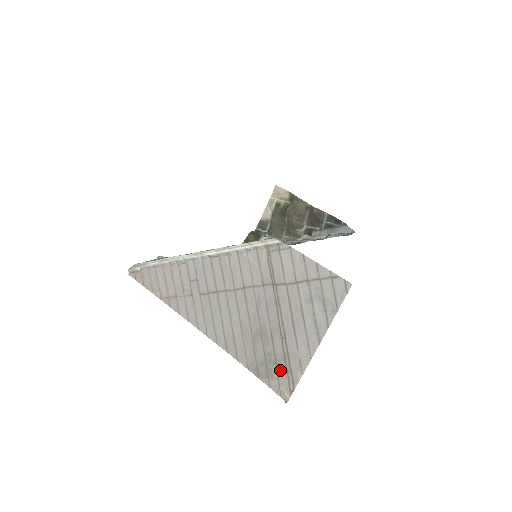
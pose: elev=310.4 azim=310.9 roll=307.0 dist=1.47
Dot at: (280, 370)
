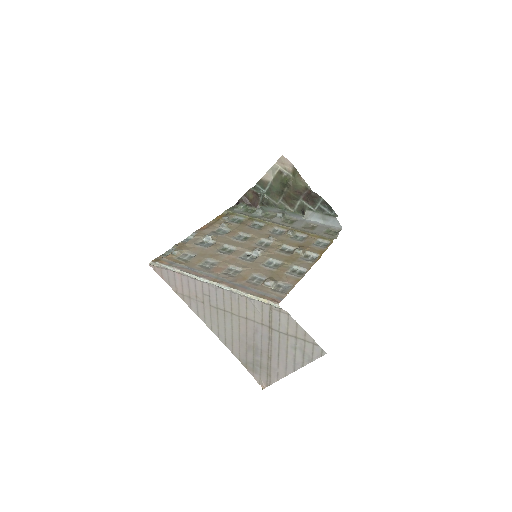
Dot at: (263, 372)
